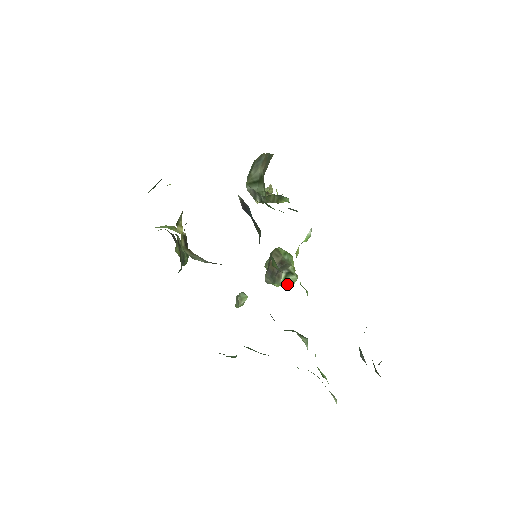
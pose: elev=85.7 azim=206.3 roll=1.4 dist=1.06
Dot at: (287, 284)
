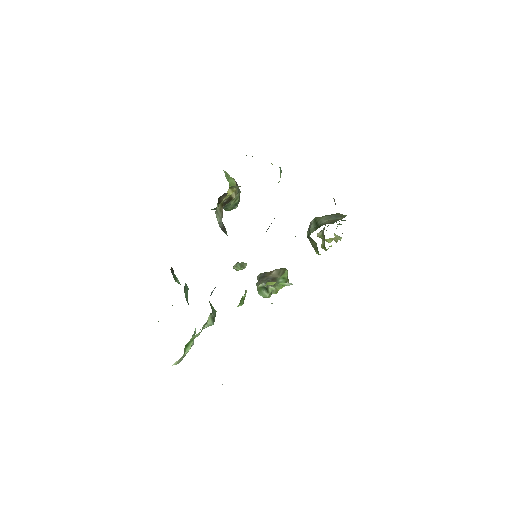
Dot at: (259, 292)
